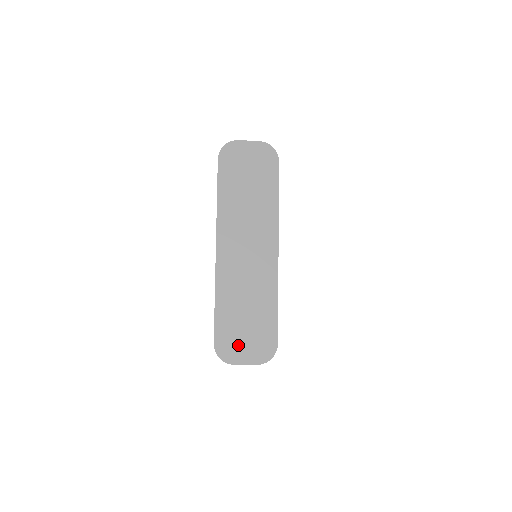
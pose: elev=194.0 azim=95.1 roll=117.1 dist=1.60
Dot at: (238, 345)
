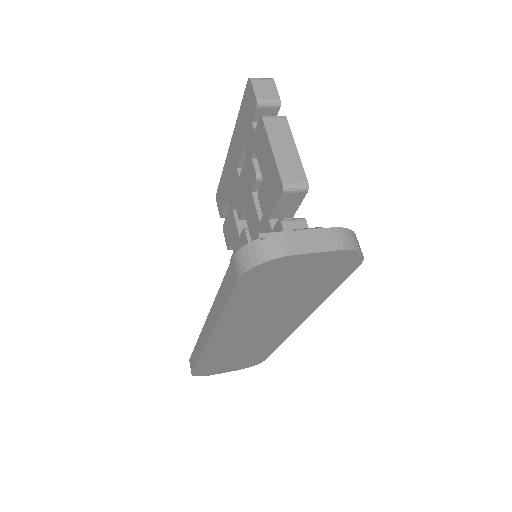
Dot at: (220, 369)
